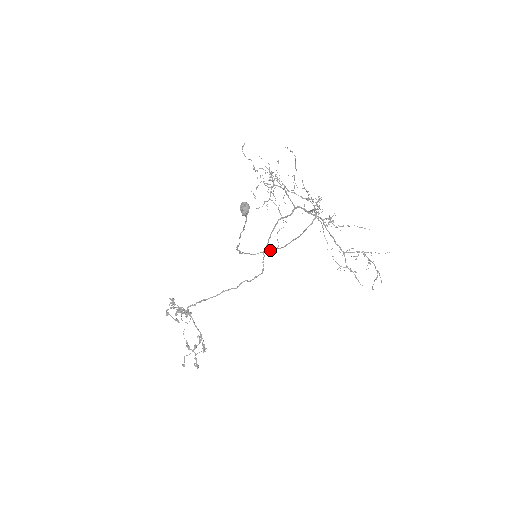
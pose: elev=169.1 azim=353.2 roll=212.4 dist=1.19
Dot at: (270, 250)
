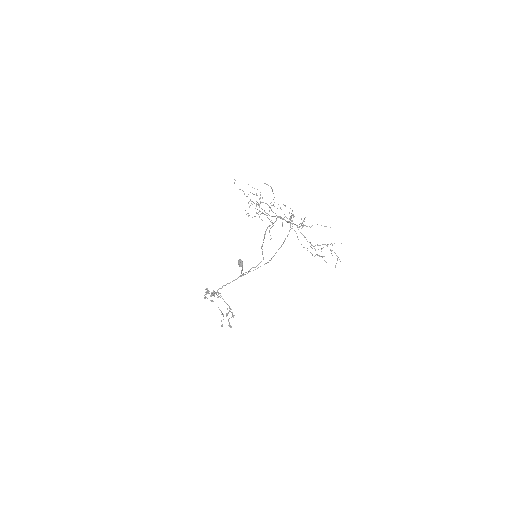
Dot at: occluded
